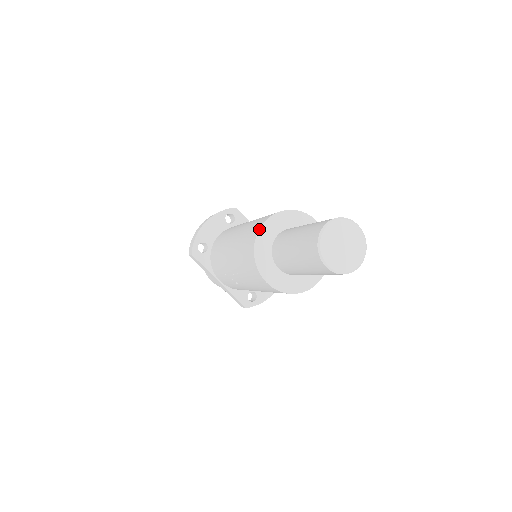
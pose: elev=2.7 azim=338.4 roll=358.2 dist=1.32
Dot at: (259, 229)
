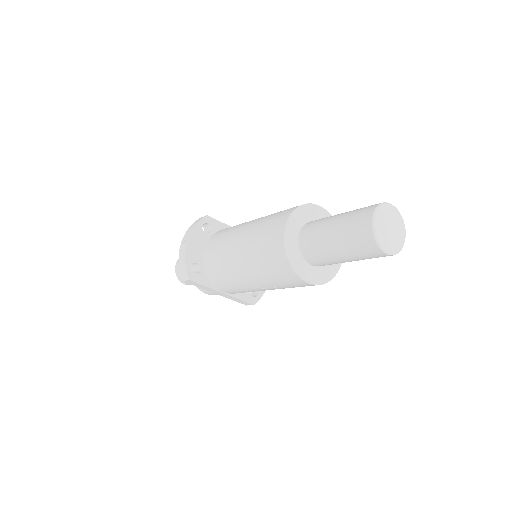
Dot at: (284, 237)
